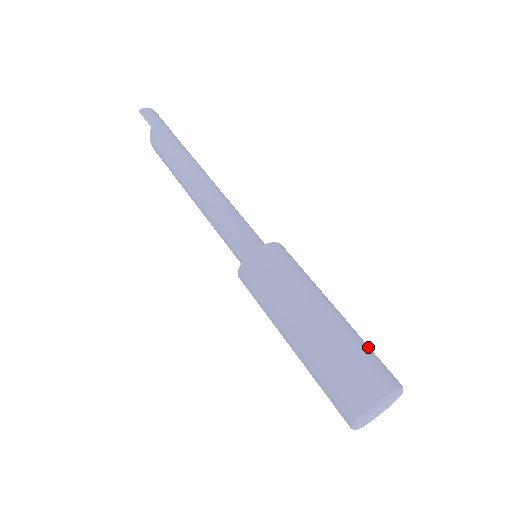
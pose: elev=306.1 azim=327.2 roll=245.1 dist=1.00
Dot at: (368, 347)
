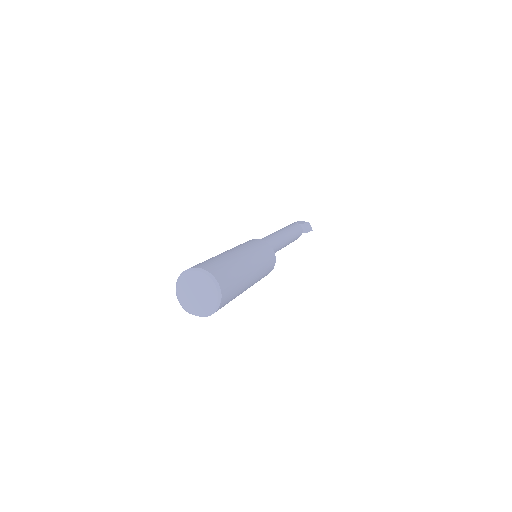
Dot at: (213, 259)
